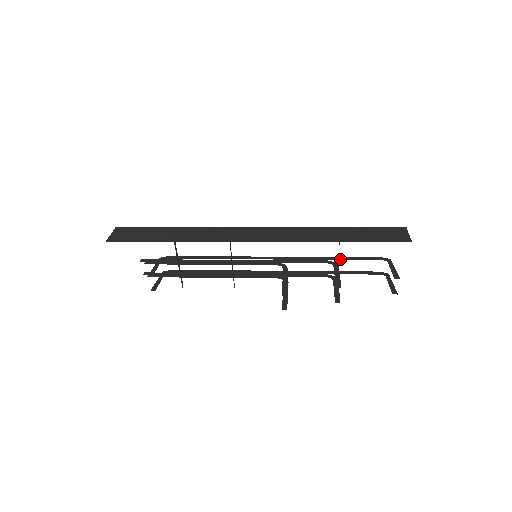
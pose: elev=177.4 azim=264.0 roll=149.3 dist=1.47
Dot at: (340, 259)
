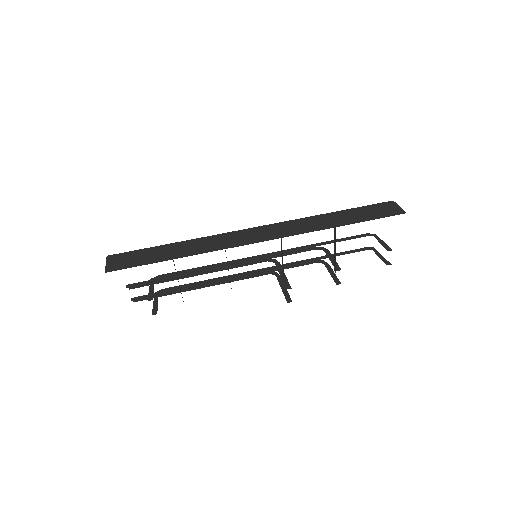
Dot at: (330, 243)
